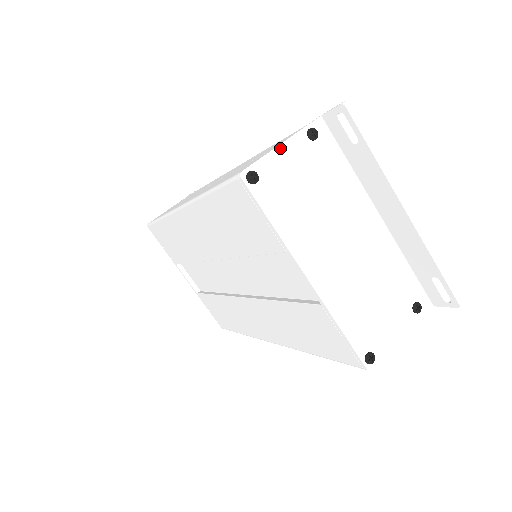
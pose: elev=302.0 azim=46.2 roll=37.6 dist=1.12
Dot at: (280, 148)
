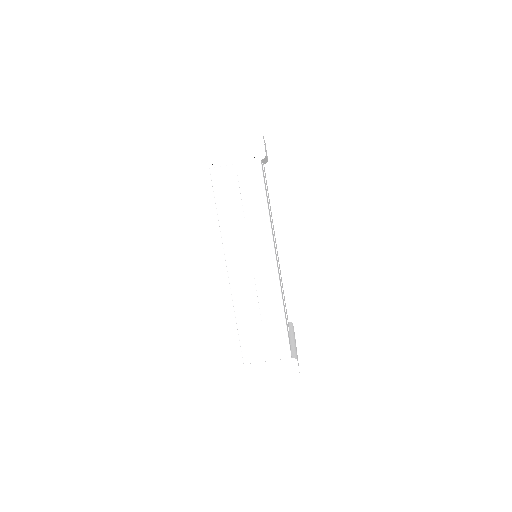
Dot at: (268, 363)
